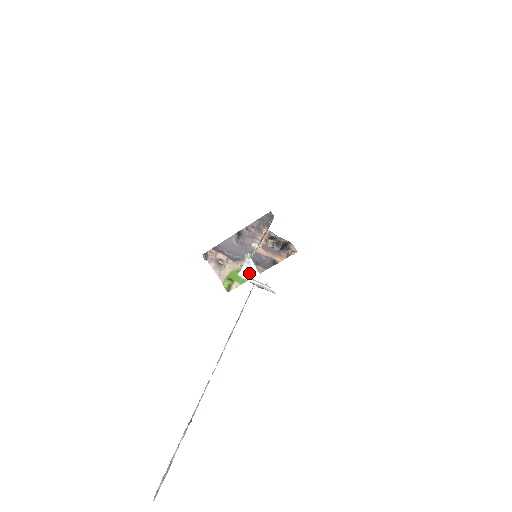
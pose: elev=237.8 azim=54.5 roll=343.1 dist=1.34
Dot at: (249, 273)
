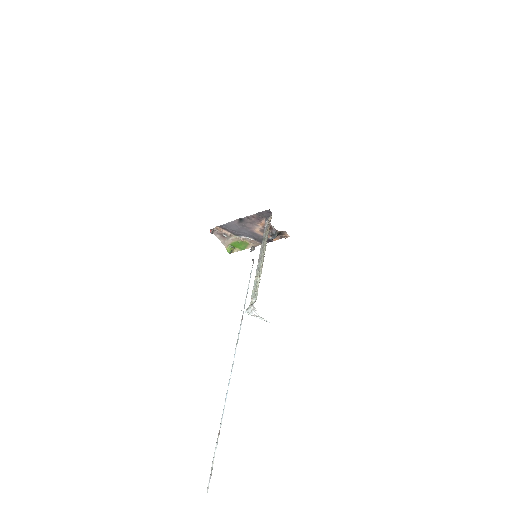
Dot at: (253, 314)
